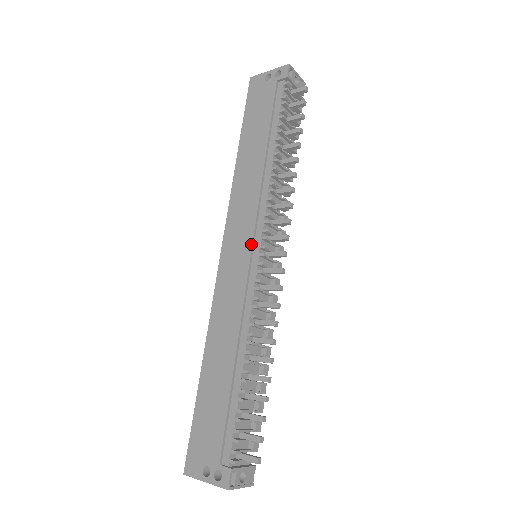
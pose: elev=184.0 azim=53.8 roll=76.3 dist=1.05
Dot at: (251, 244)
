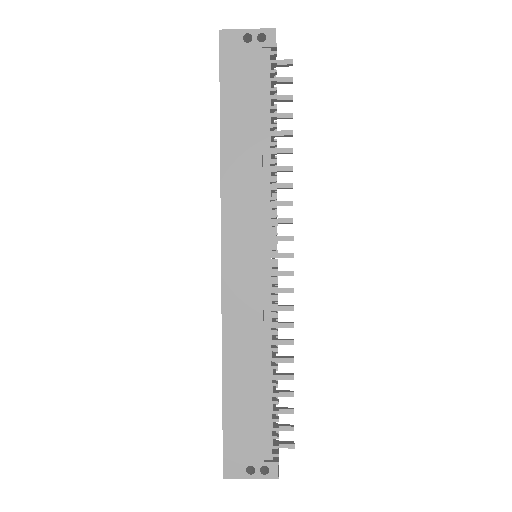
Dot at: (261, 250)
